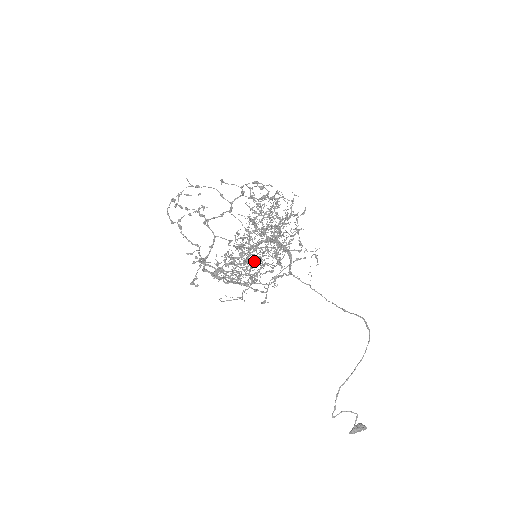
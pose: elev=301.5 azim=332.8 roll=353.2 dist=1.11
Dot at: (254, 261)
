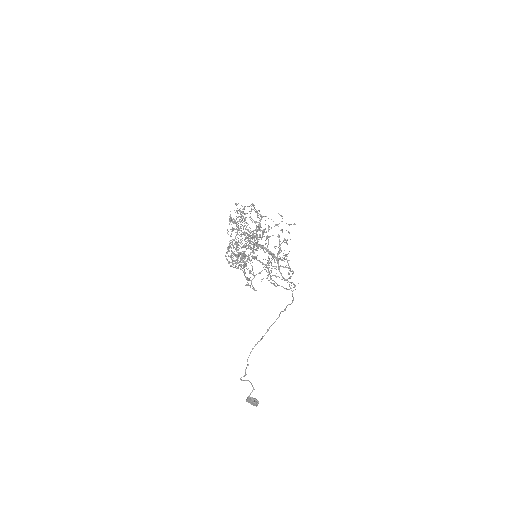
Dot at: (245, 256)
